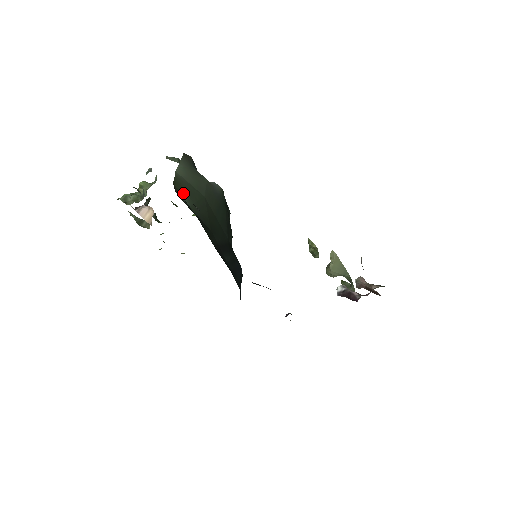
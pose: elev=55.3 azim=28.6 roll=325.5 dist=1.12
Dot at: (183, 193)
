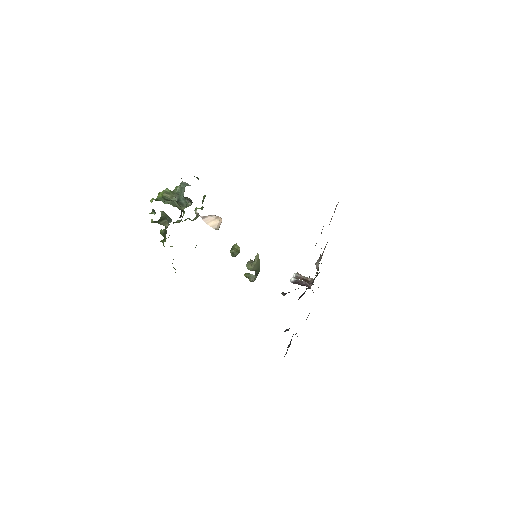
Dot at: occluded
